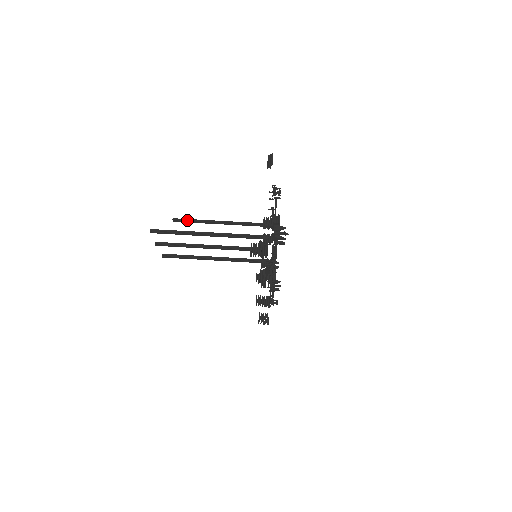
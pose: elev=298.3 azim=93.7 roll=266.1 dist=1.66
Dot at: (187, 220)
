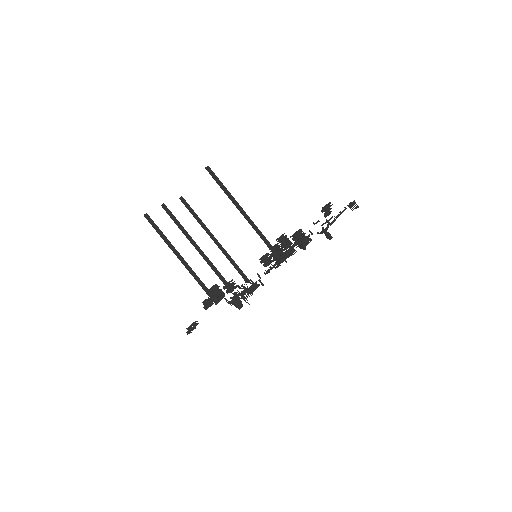
Dot at: (216, 181)
